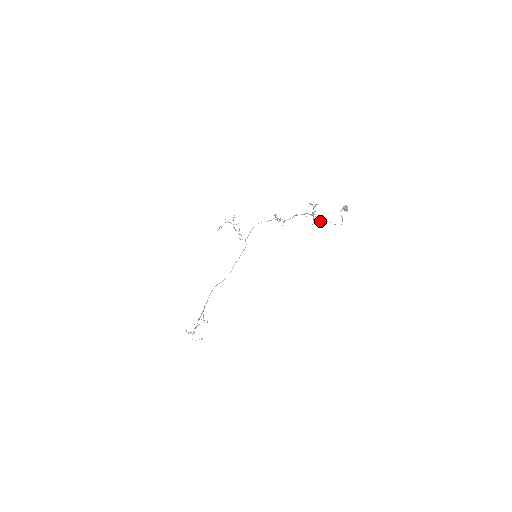
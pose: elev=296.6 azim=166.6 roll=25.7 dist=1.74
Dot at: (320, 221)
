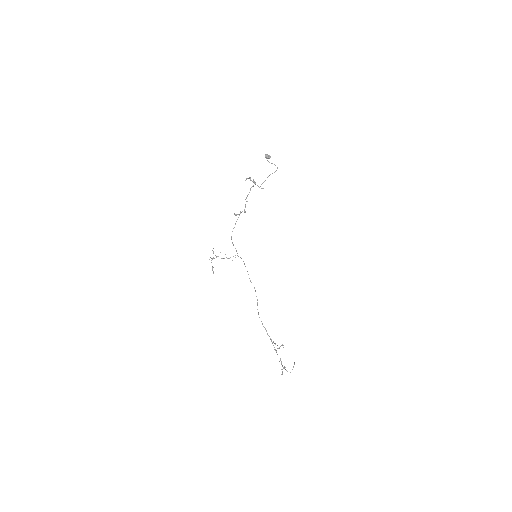
Dot at: occluded
